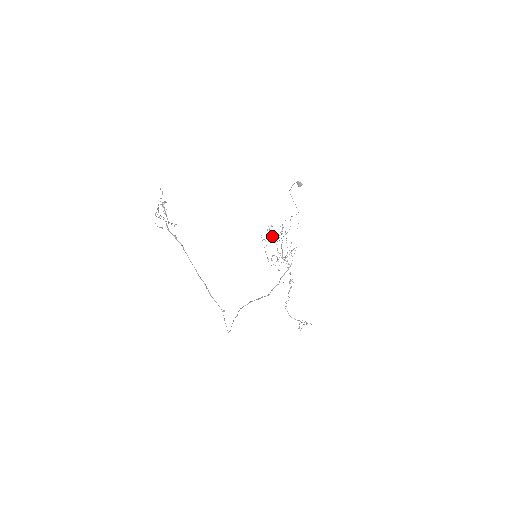
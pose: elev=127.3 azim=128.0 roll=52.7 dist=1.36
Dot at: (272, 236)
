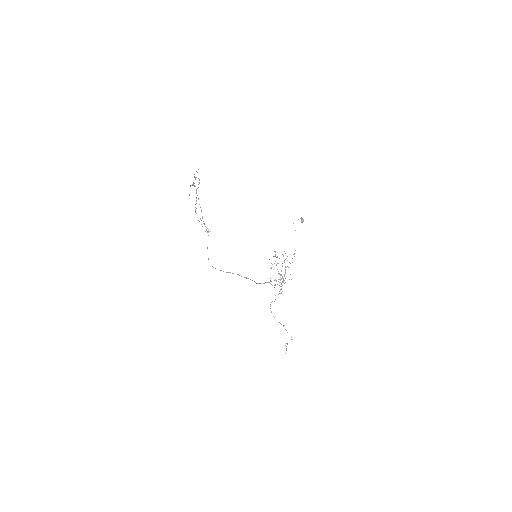
Dot at: occluded
